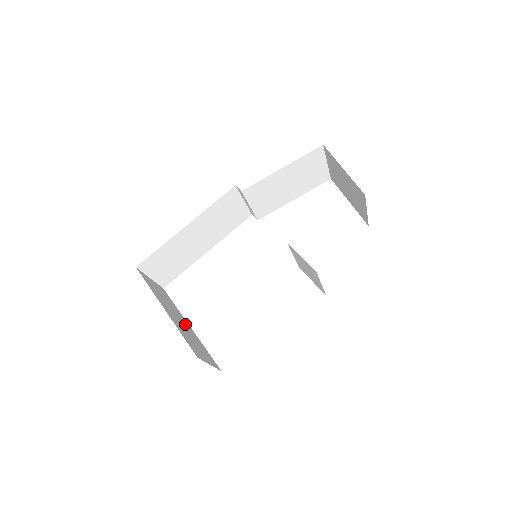
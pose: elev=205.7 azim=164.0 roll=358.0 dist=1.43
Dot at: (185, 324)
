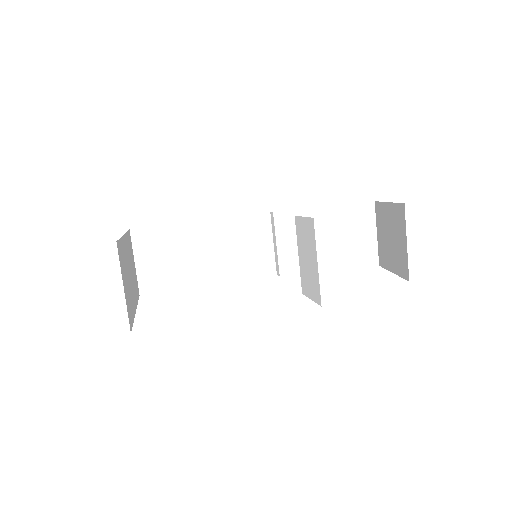
Dot at: (133, 292)
